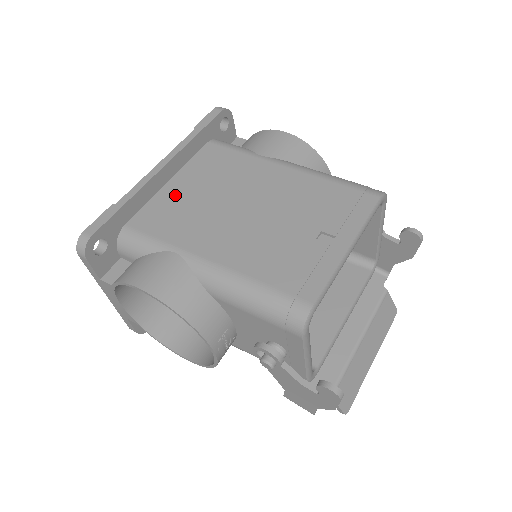
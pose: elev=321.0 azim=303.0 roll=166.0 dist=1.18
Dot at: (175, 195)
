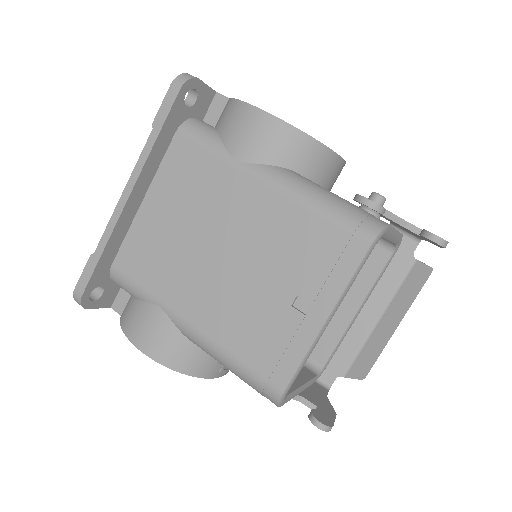
Dot at: (150, 225)
